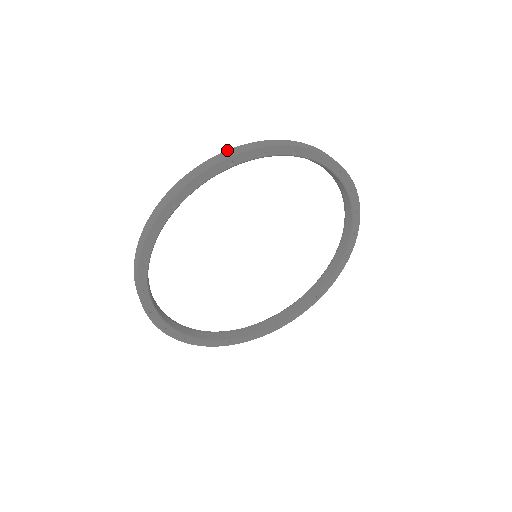
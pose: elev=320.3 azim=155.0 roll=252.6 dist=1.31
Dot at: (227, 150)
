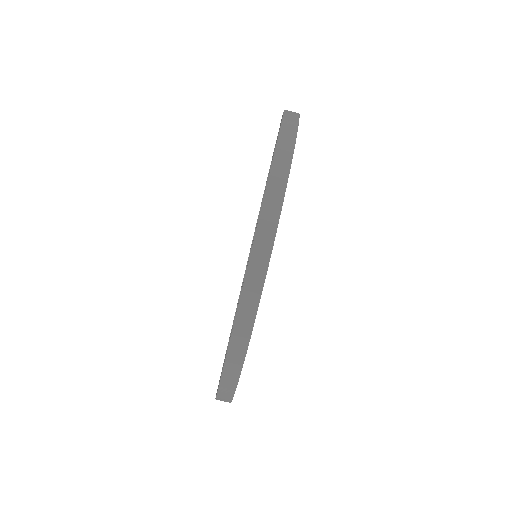
Dot at: occluded
